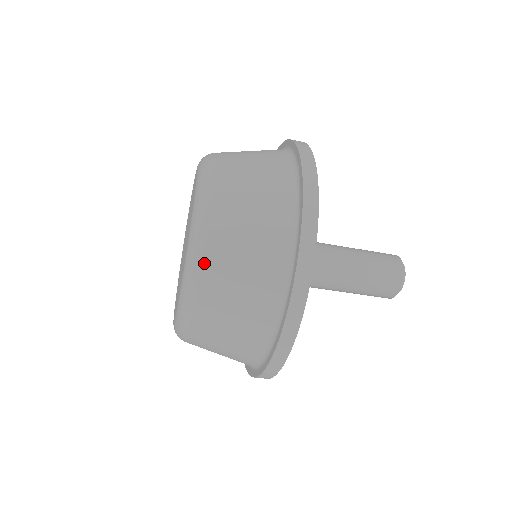
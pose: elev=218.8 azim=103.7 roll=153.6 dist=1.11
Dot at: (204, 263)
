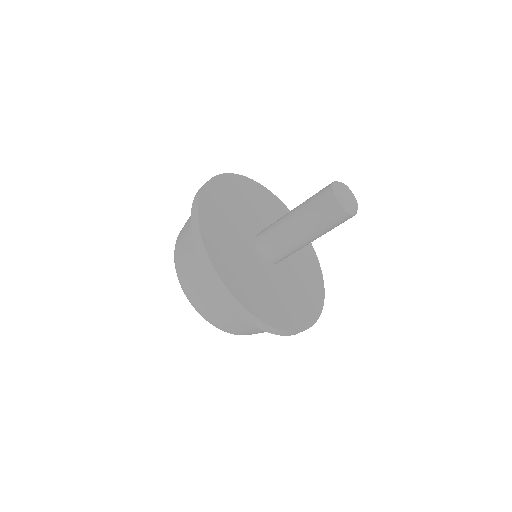
Dot at: (234, 334)
